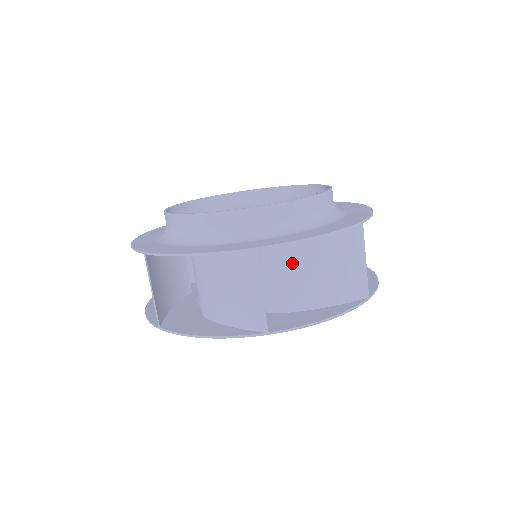
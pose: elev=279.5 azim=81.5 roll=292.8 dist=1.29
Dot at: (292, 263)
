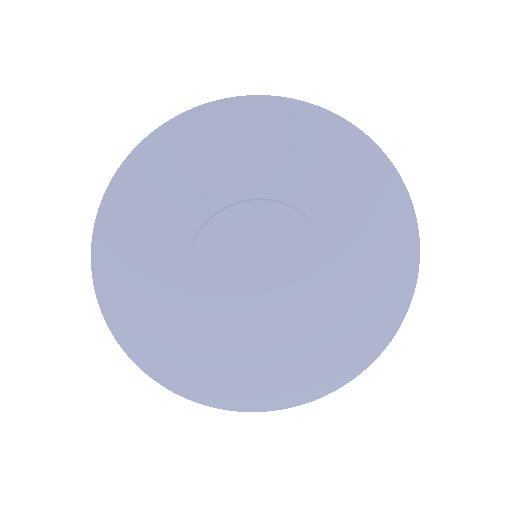
Dot at: occluded
